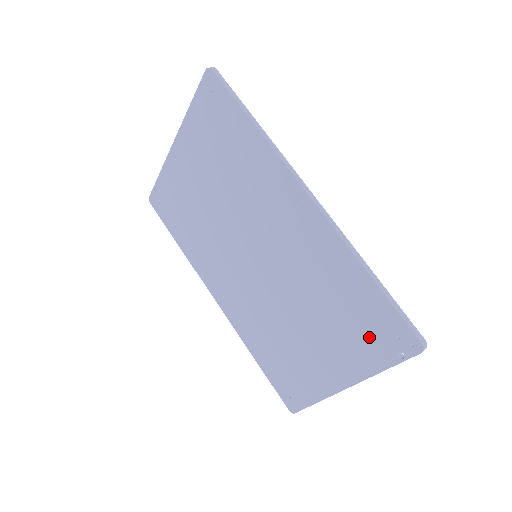
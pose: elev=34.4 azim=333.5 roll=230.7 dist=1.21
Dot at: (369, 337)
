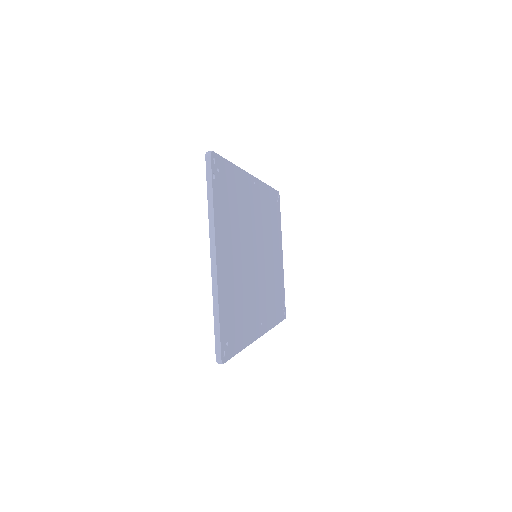
Dot at: occluded
